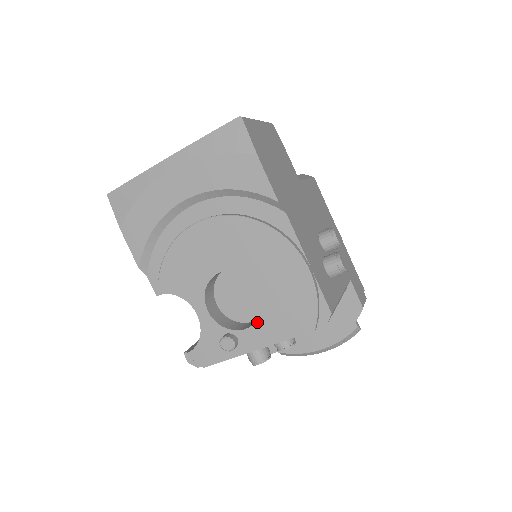
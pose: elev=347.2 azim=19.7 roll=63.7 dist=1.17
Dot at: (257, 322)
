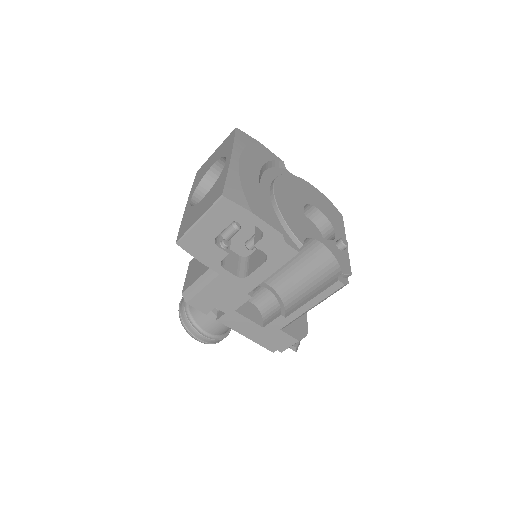
Dot at: (333, 227)
